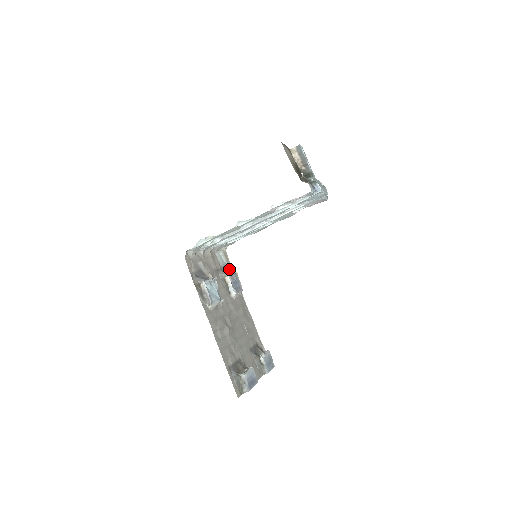
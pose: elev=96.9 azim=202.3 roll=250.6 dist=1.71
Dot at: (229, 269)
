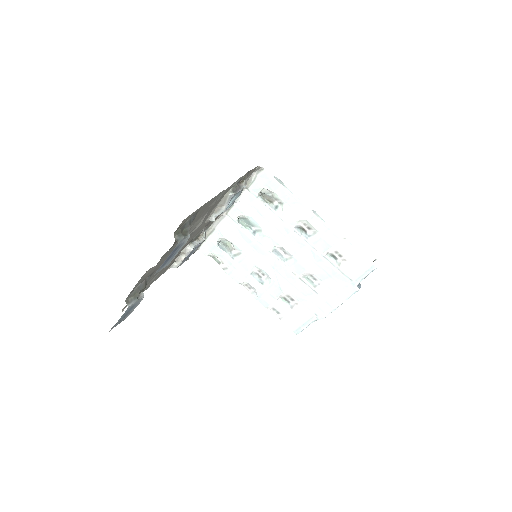
Dot at: occluded
